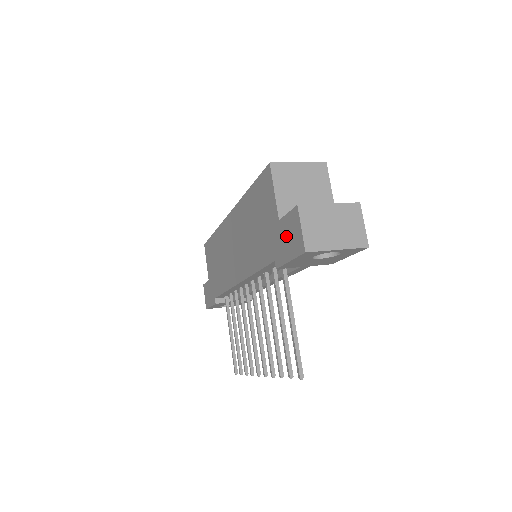
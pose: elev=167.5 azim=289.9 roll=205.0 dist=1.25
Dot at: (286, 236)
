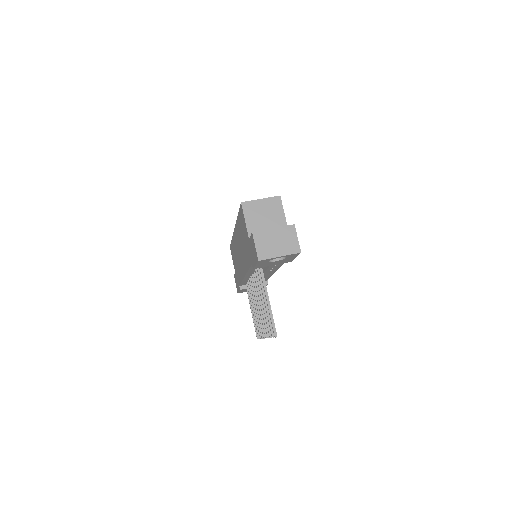
Dot at: (252, 250)
